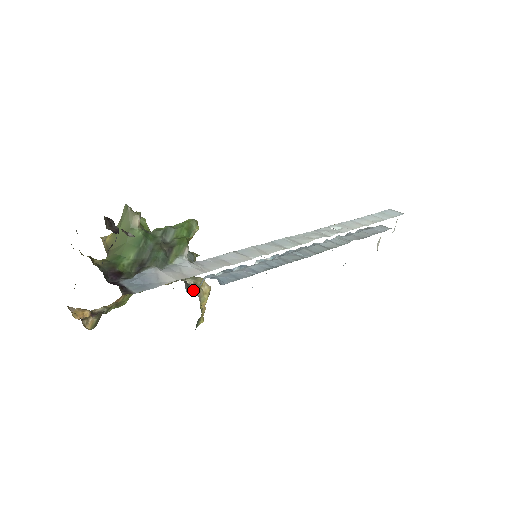
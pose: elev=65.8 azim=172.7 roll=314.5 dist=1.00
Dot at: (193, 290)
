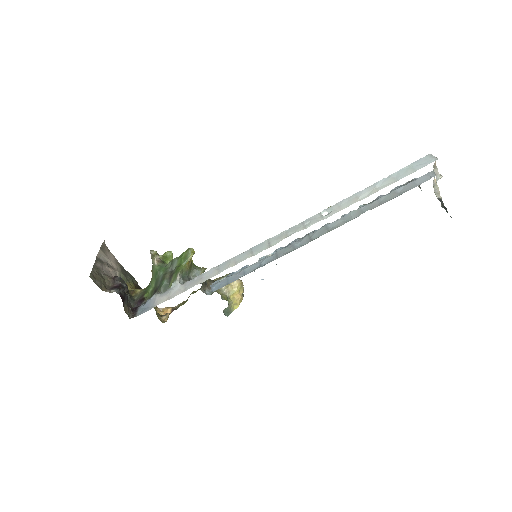
Dot at: occluded
